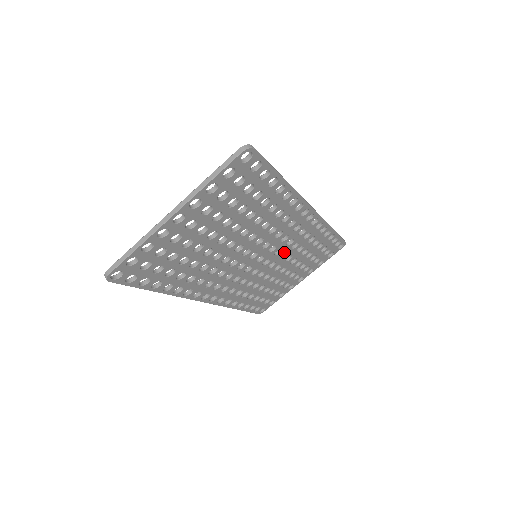
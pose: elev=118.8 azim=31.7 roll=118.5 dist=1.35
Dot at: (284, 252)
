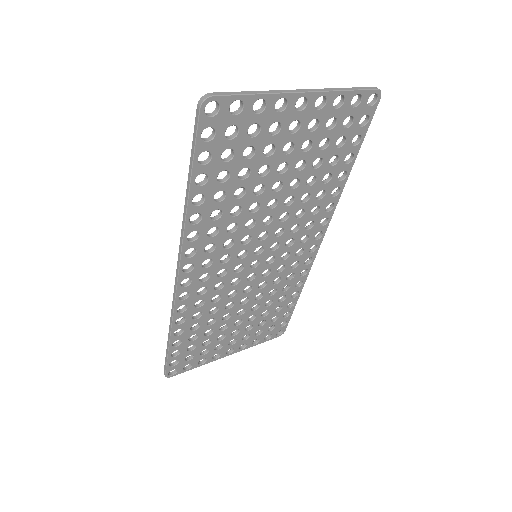
Dot at: (267, 280)
